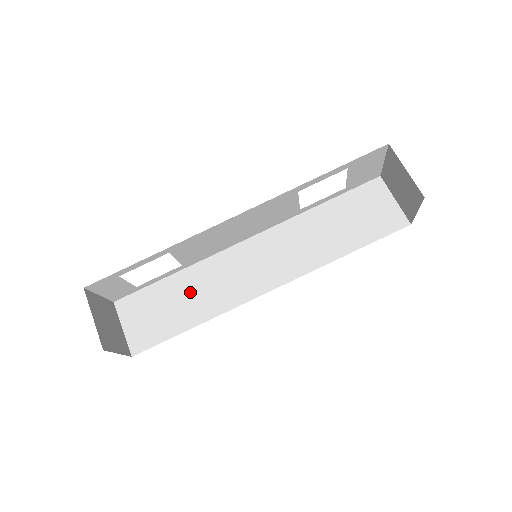
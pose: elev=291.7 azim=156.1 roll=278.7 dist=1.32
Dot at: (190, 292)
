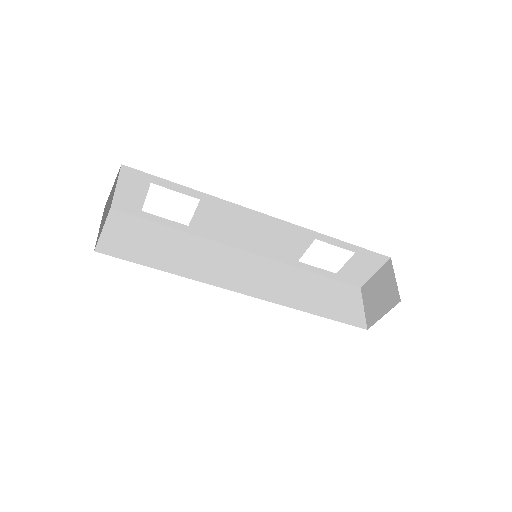
Dot at: (178, 248)
